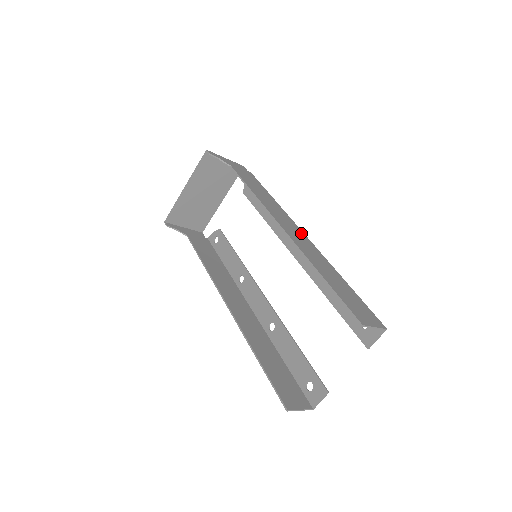
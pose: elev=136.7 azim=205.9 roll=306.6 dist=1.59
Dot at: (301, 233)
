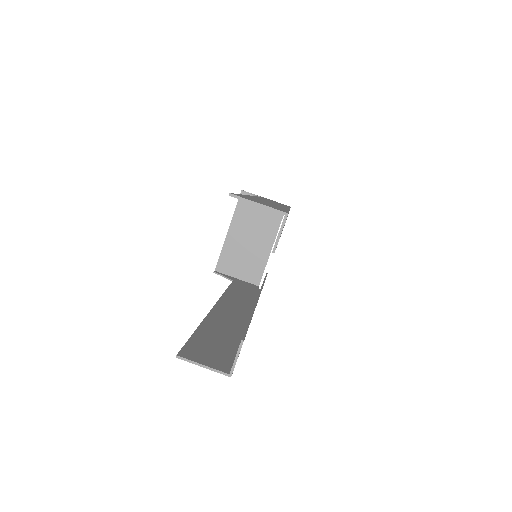
Dot at: occluded
